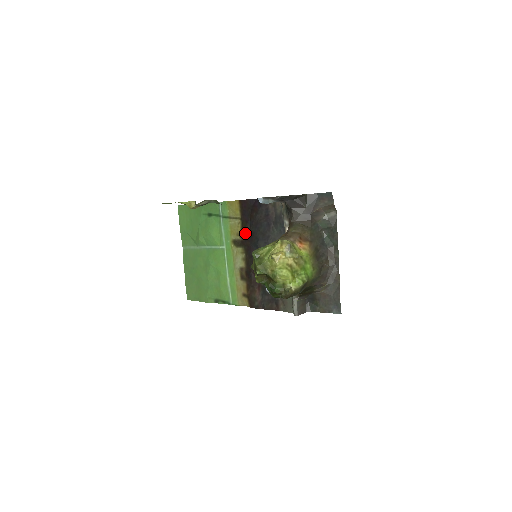
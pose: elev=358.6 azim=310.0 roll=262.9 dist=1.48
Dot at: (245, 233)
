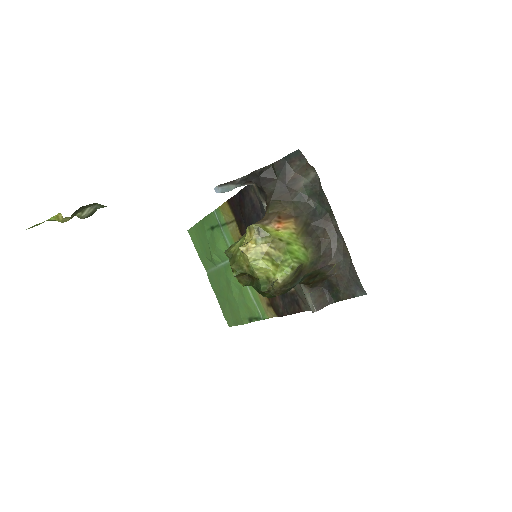
Dot at: (243, 234)
